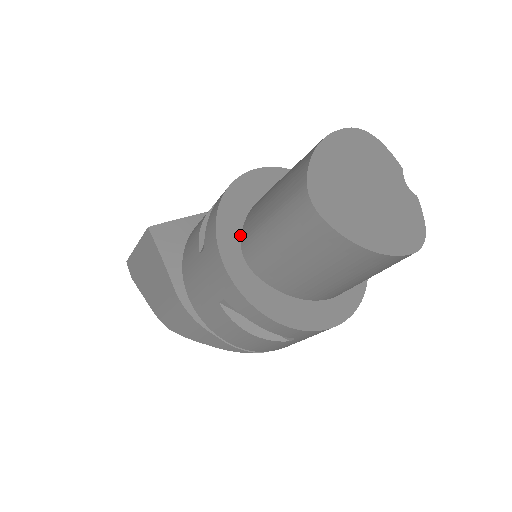
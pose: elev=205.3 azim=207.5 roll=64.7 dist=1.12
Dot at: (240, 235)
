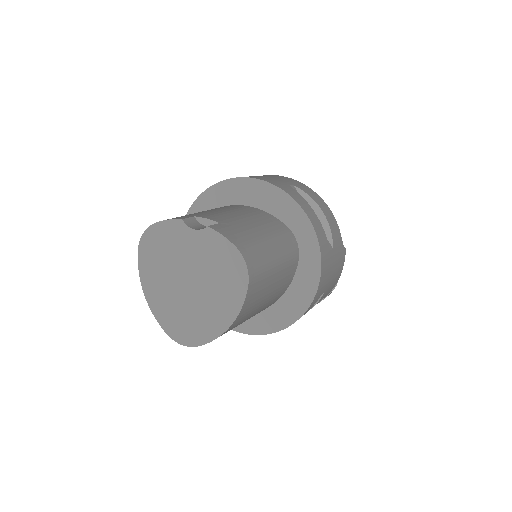
Dot at: occluded
